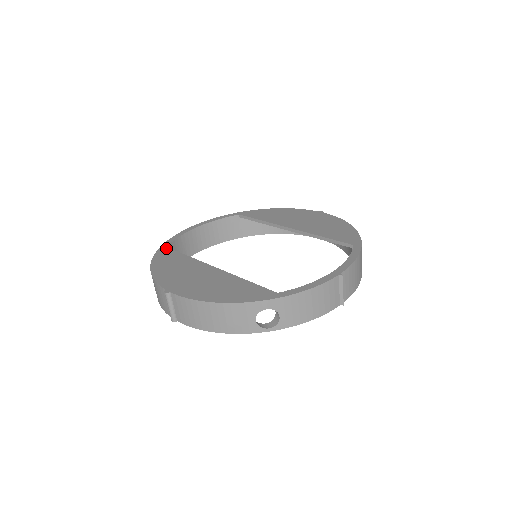
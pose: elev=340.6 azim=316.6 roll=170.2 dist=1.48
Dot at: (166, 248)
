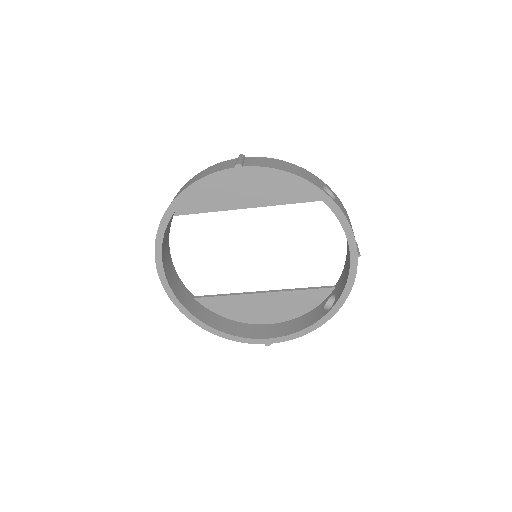
Dot at: (176, 212)
